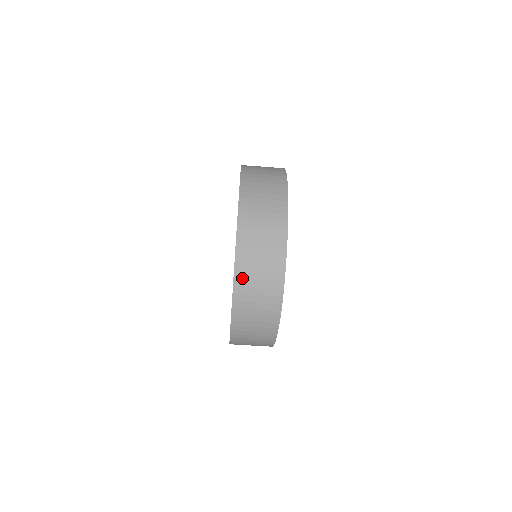
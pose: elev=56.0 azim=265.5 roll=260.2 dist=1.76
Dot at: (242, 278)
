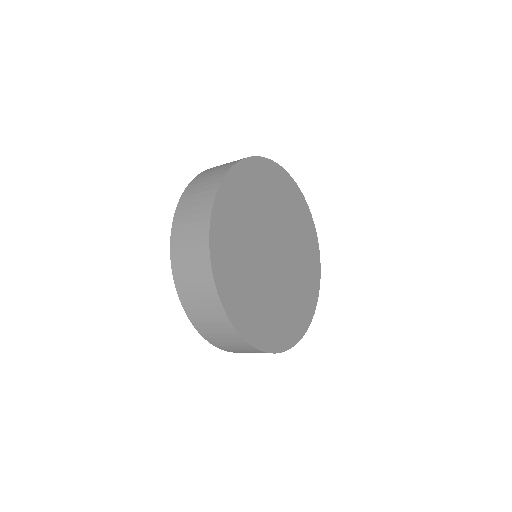
Dot at: (190, 309)
